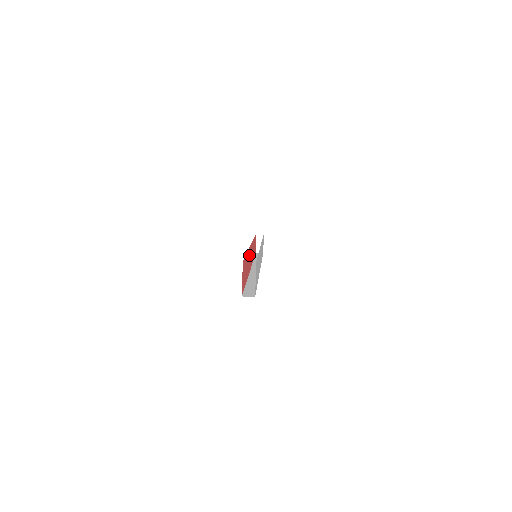
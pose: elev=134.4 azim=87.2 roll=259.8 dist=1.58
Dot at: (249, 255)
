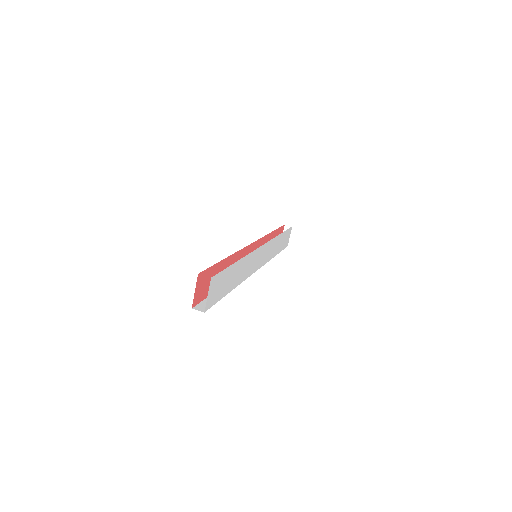
Dot at: (240, 257)
